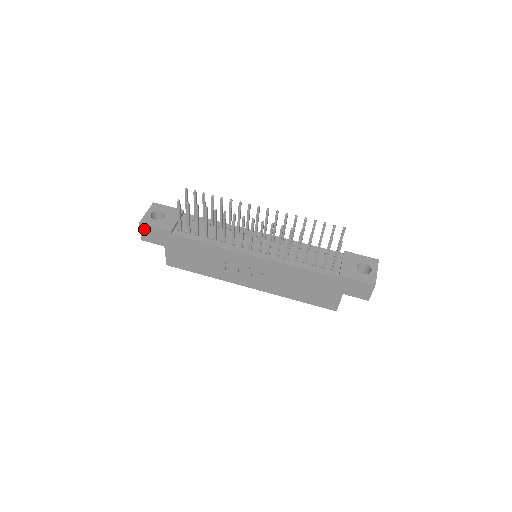
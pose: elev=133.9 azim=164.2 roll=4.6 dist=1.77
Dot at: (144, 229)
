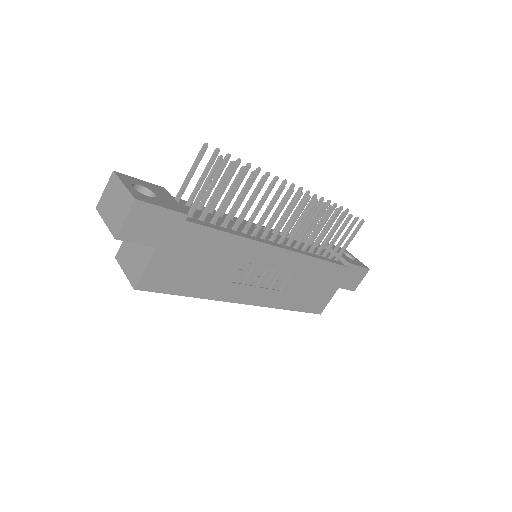
Dot at: (137, 212)
